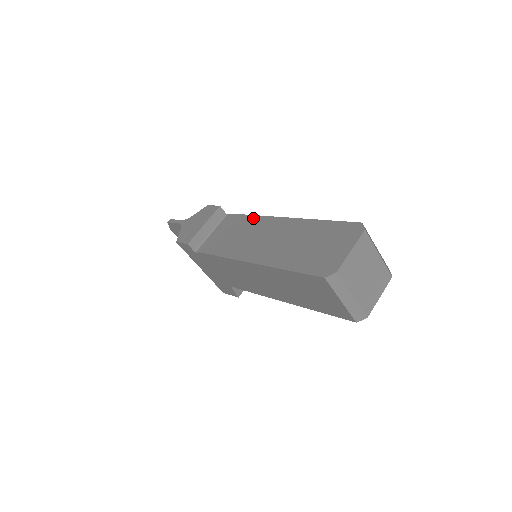
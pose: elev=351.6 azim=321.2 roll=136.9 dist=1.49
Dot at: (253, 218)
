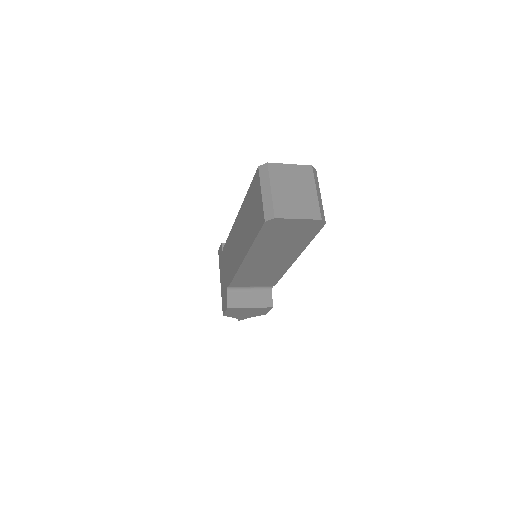
Dot at: occluded
